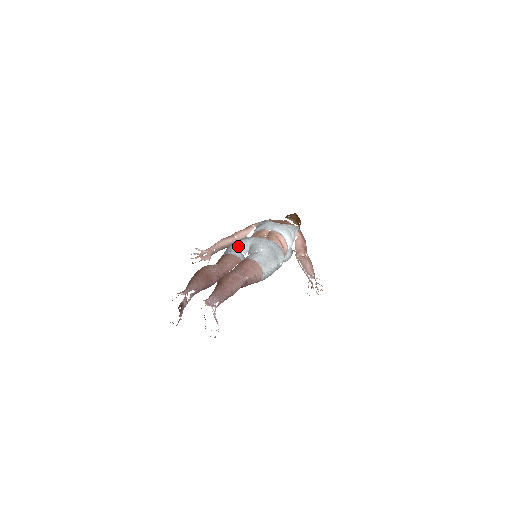
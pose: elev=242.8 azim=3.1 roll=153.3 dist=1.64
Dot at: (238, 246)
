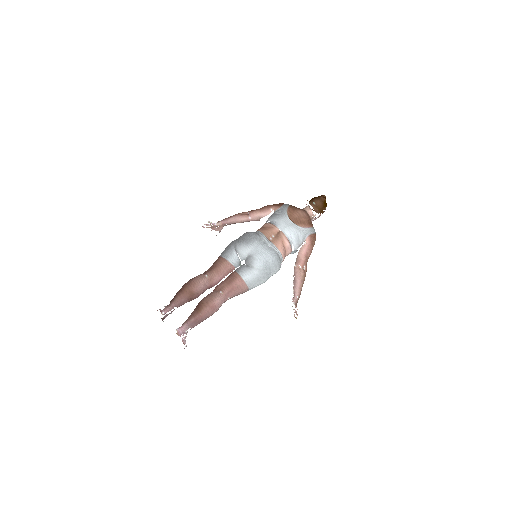
Dot at: (238, 251)
